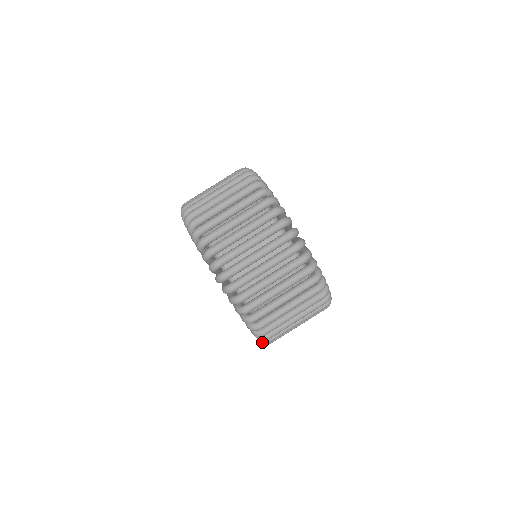
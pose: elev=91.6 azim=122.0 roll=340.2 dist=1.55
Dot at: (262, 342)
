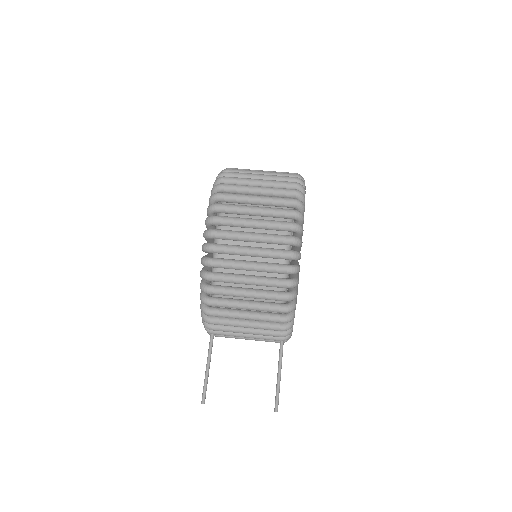
Dot at: (207, 219)
